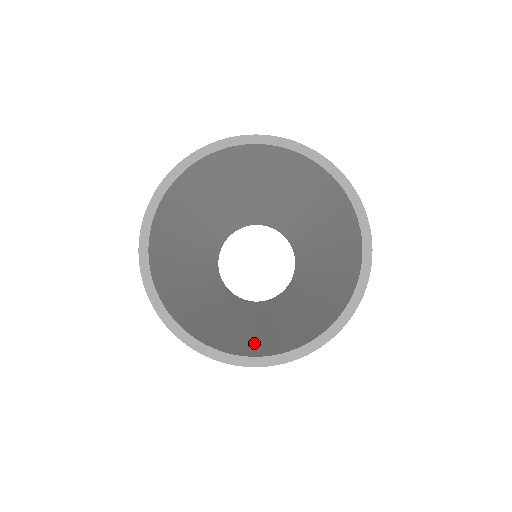
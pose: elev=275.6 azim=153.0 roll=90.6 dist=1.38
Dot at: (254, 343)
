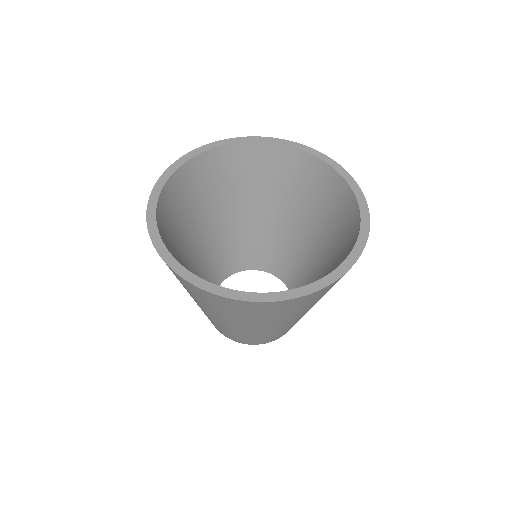
Dot at: occluded
